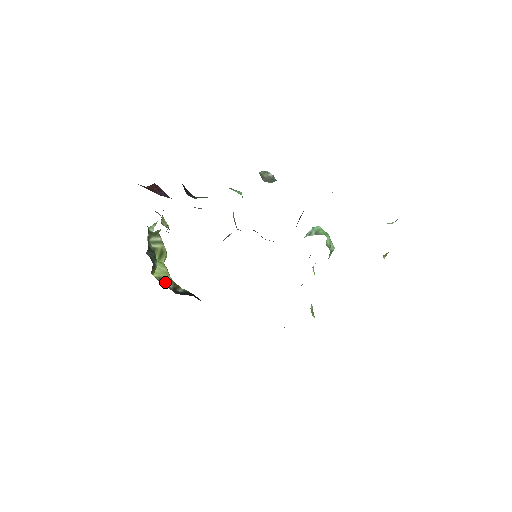
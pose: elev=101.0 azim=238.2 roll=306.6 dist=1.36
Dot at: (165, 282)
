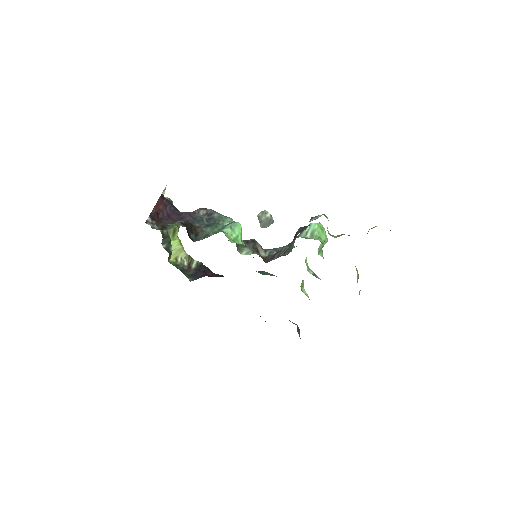
Dot at: (181, 261)
